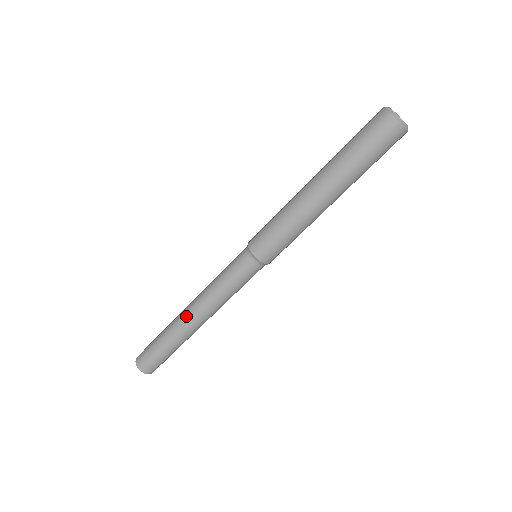
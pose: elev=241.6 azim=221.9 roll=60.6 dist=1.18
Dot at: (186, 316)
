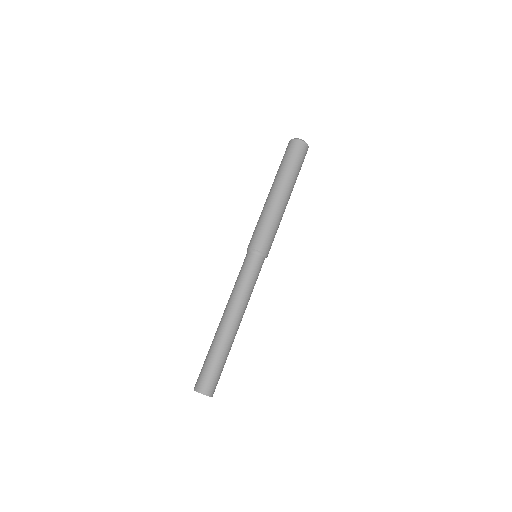
Dot at: (227, 323)
